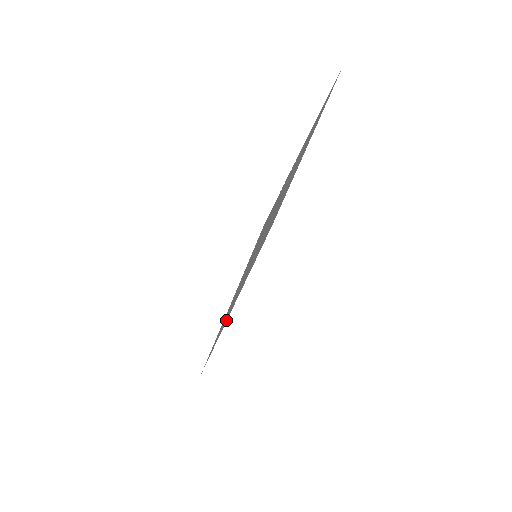
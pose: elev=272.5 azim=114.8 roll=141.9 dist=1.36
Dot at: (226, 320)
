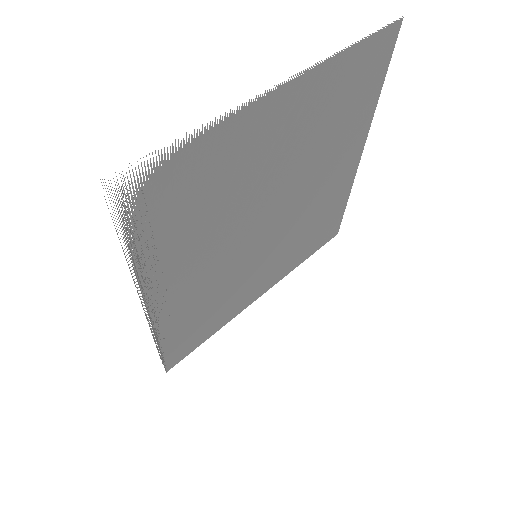
Dot at: (214, 323)
